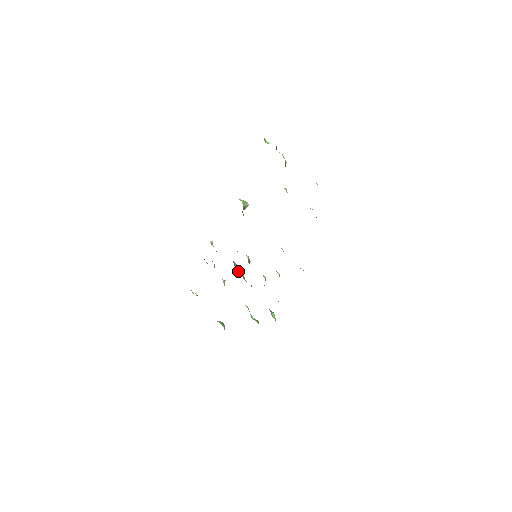
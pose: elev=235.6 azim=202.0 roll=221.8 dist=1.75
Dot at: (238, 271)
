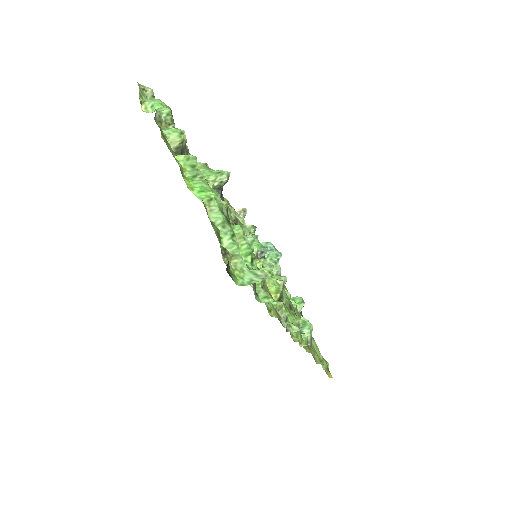
Dot at: occluded
